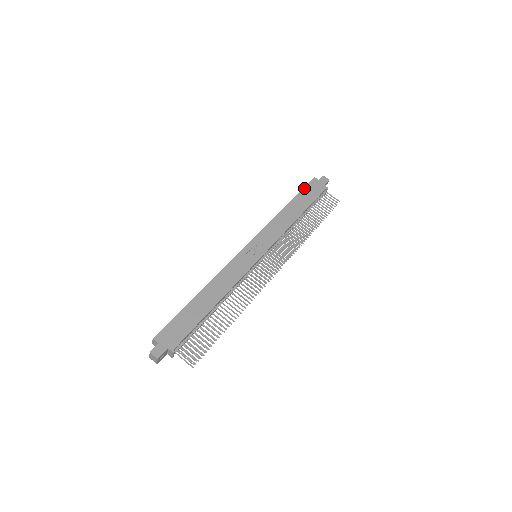
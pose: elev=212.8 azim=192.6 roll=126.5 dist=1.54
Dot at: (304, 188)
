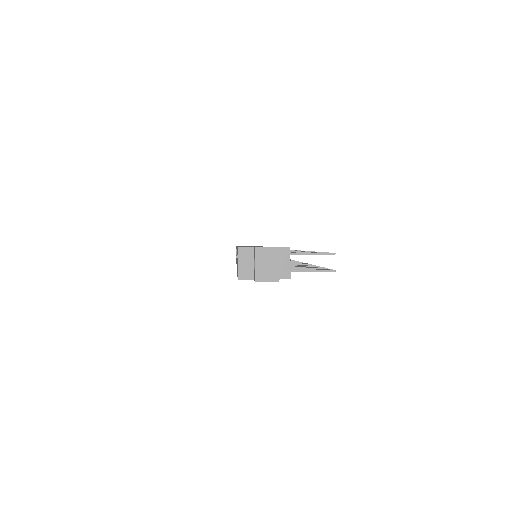
Dot at: (237, 246)
